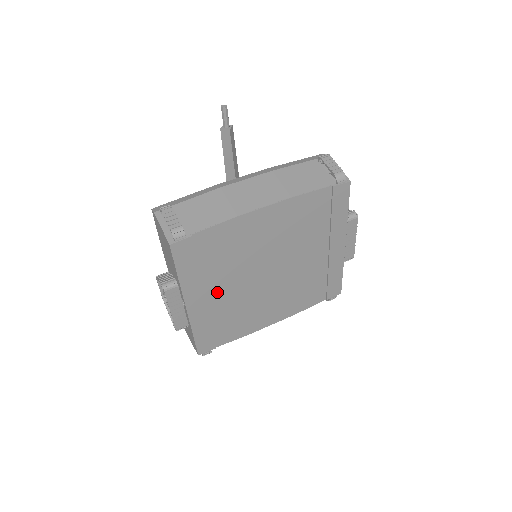
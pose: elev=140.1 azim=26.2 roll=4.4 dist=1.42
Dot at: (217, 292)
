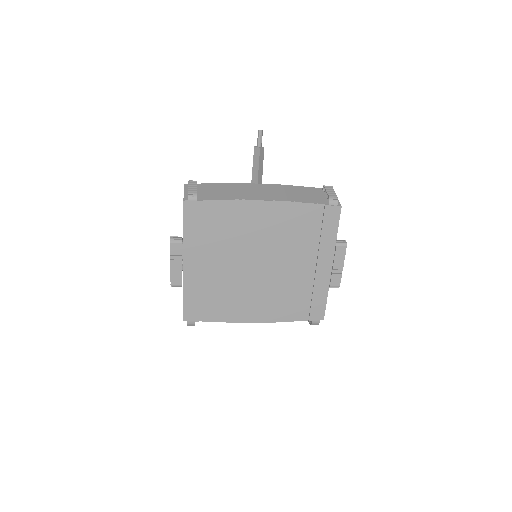
Dot at: (211, 264)
